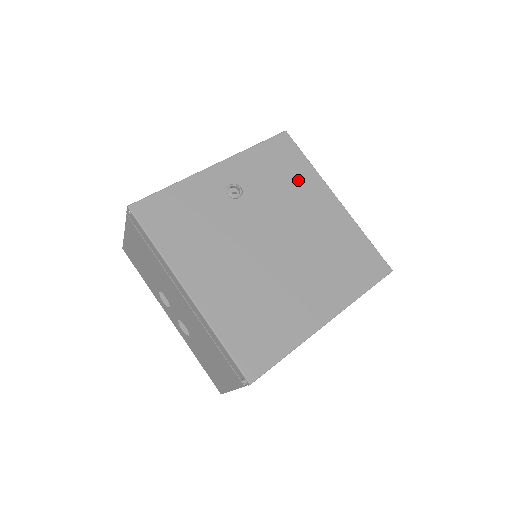
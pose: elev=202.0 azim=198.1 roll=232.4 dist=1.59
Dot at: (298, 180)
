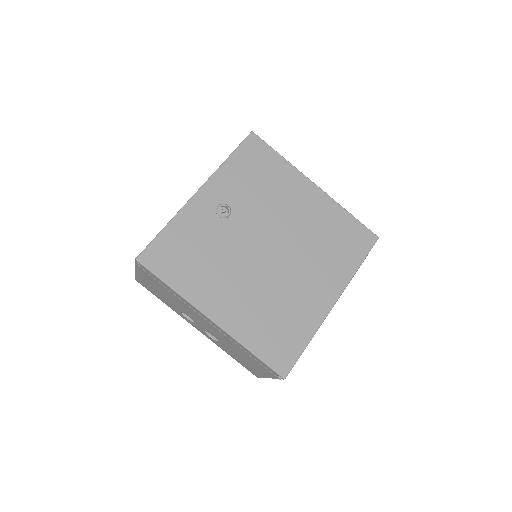
Dot at: (276, 179)
